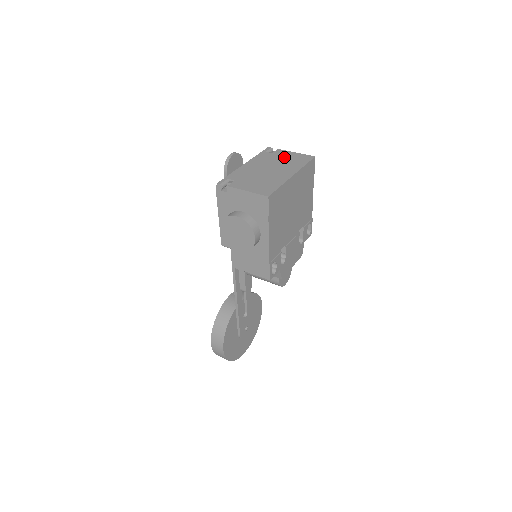
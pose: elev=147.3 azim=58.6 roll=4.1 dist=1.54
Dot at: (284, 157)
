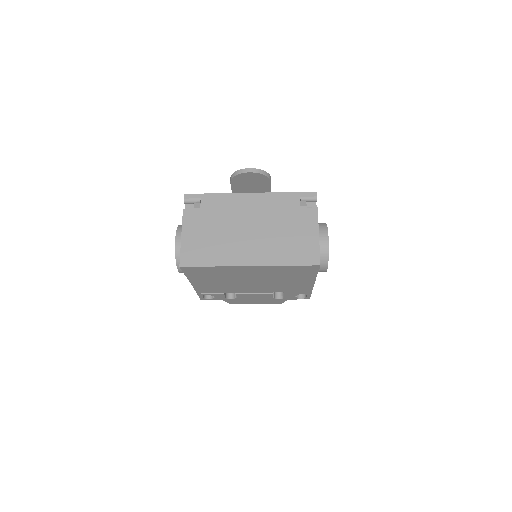
Dot at: (295, 228)
